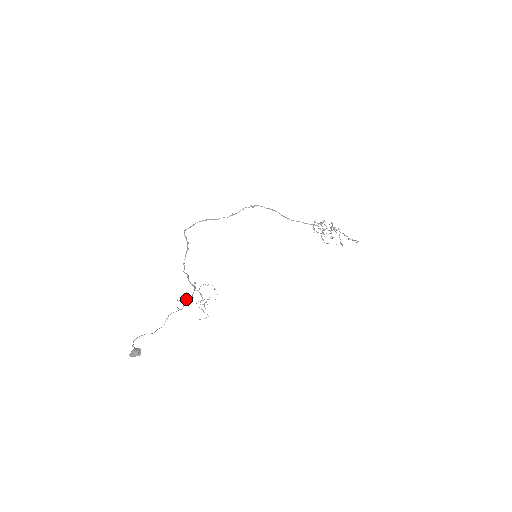
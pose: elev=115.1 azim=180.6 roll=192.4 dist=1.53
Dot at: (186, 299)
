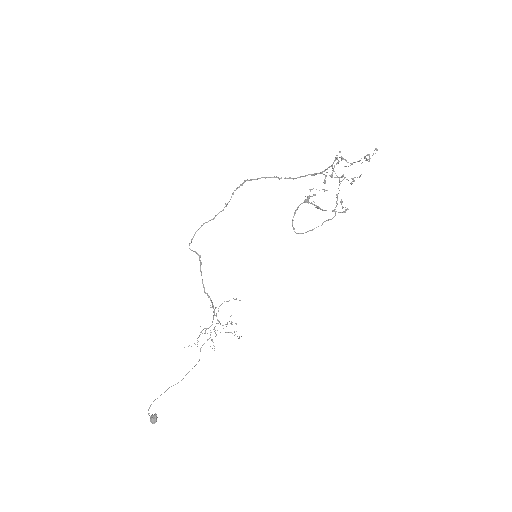
Dot at: (199, 335)
